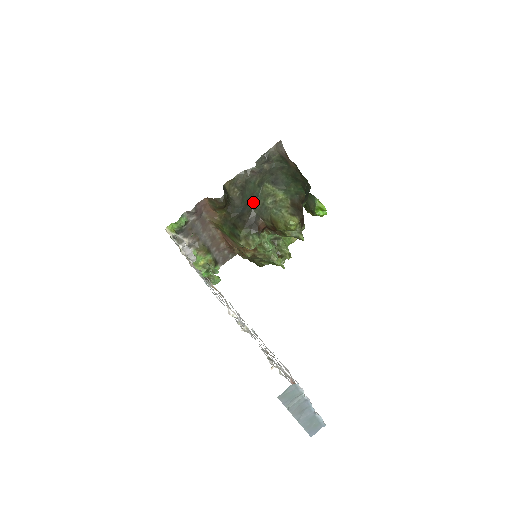
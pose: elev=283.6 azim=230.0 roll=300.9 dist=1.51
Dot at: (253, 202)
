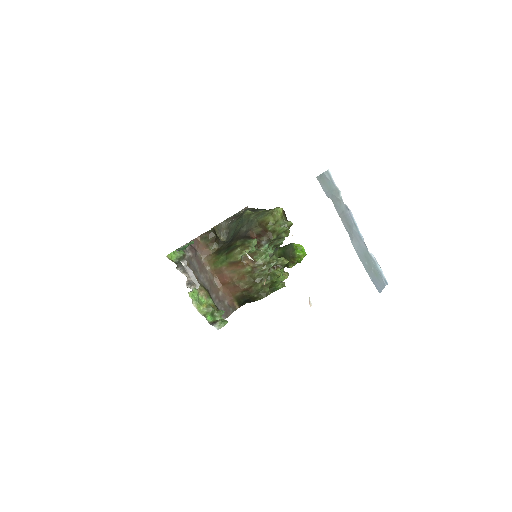
Dot at: (239, 227)
